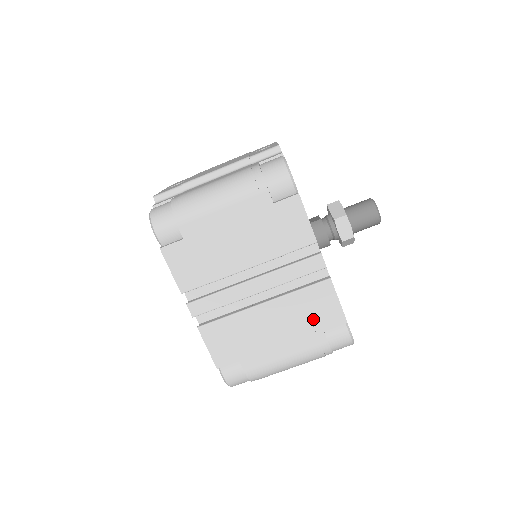
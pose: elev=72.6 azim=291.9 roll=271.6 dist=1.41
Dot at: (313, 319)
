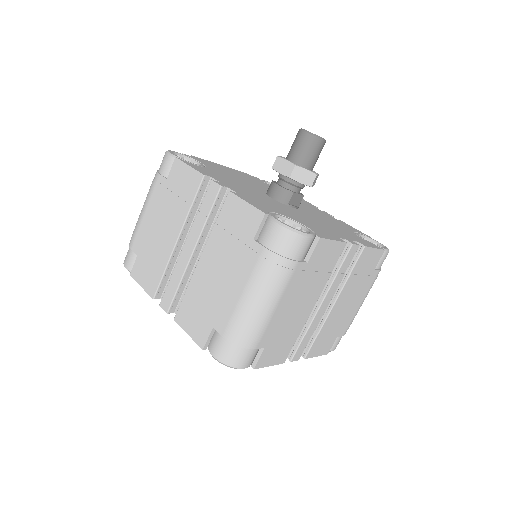
Dot at: (239, 237)
